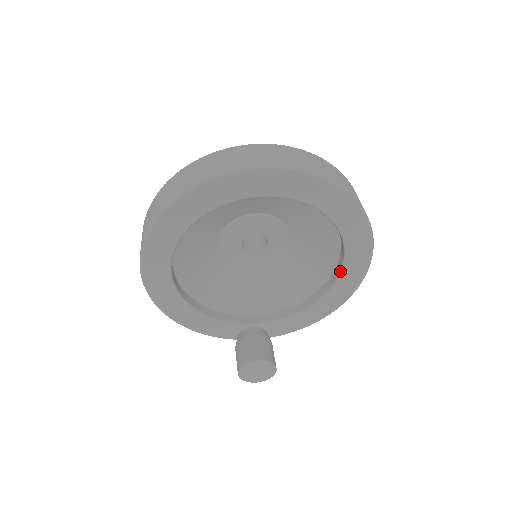
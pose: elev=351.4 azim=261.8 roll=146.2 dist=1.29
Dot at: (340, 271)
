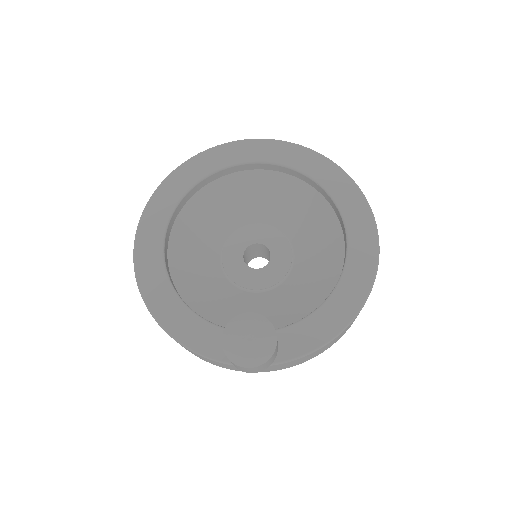
Dot at: (346, 246)
